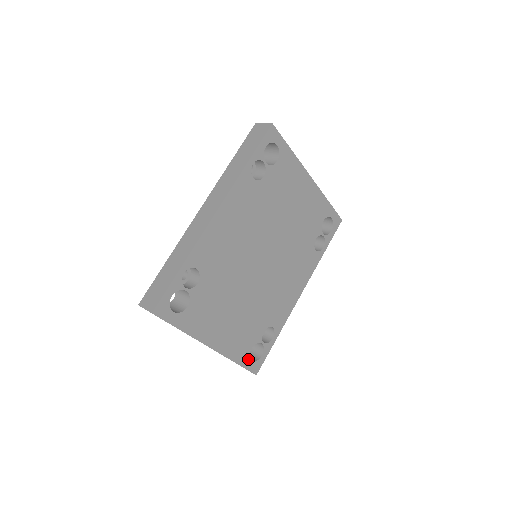
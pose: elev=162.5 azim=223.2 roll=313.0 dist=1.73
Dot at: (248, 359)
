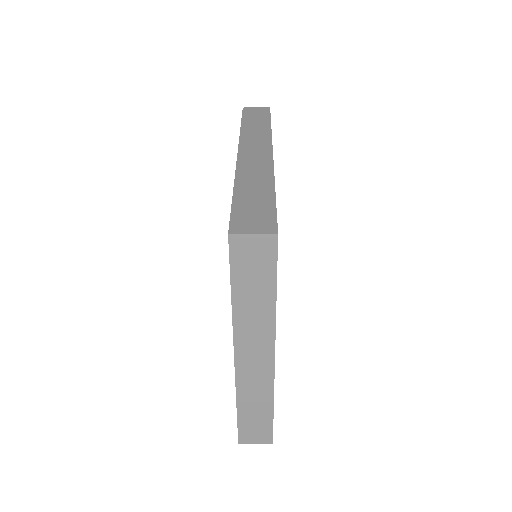
Dot at: occluded
